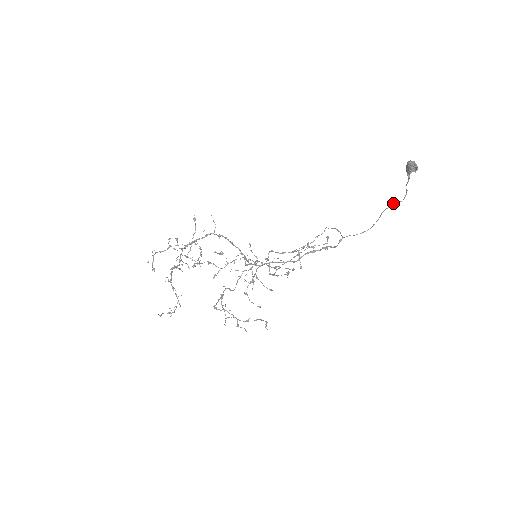
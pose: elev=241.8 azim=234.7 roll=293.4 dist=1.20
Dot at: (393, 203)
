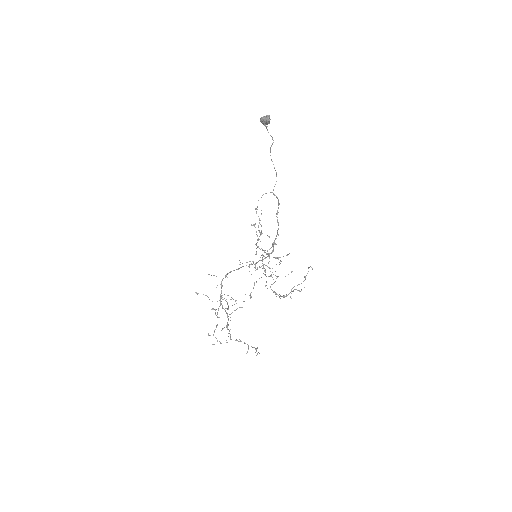
Dot at: (270, 148)
